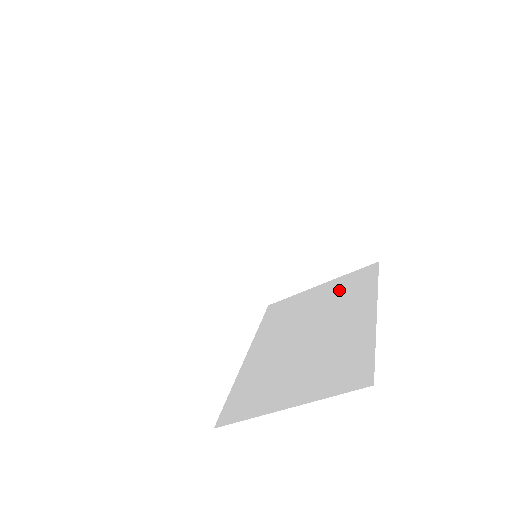
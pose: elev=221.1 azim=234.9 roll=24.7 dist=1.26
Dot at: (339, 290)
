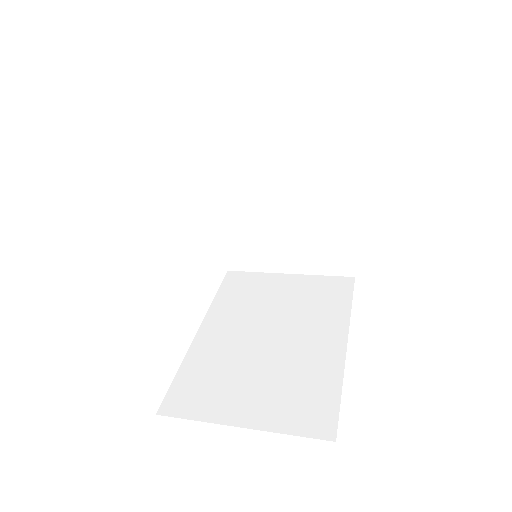
Dot at: (309, 293)
